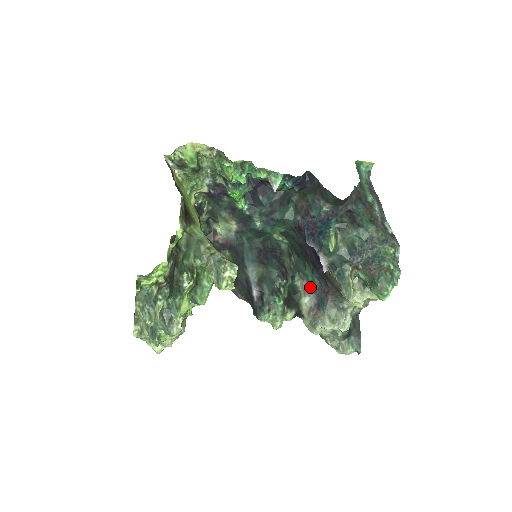
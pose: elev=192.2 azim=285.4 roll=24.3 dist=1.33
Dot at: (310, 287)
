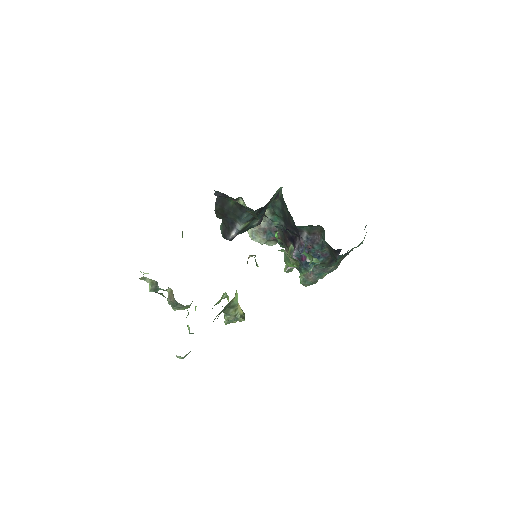
Dot at: (271, 219)
